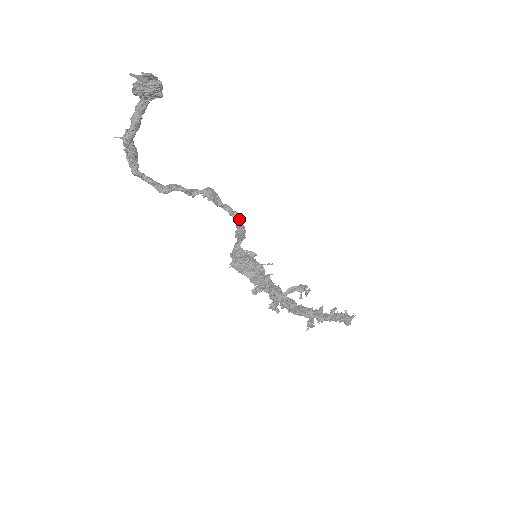
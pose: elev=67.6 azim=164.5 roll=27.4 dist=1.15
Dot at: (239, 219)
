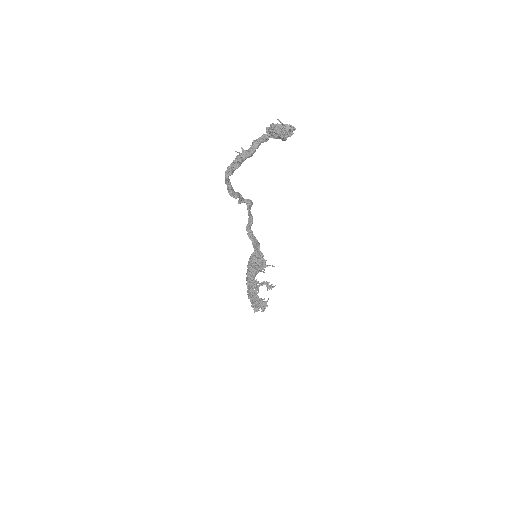
Dot at: (251, 225)
